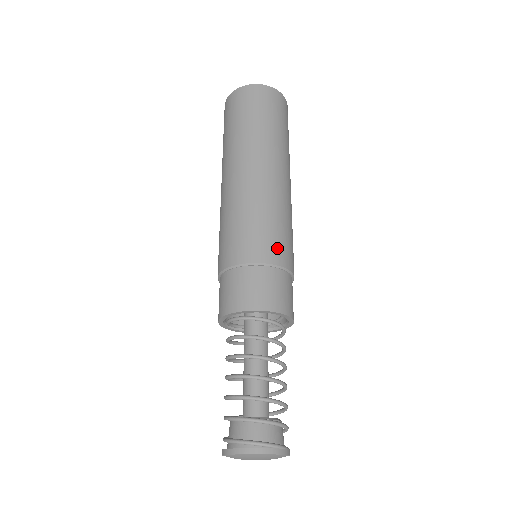
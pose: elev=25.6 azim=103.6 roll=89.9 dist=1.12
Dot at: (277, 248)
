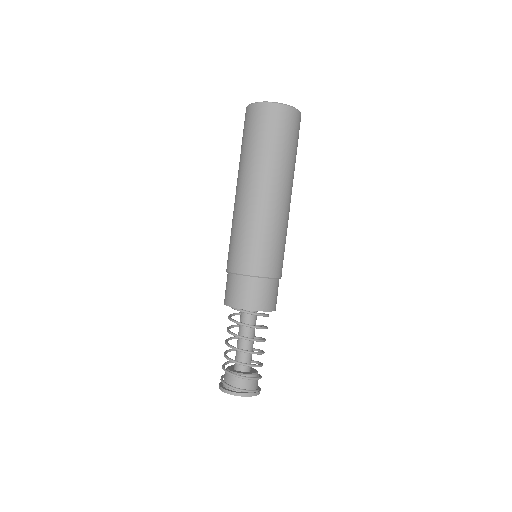
Dot at: (269, 263)
